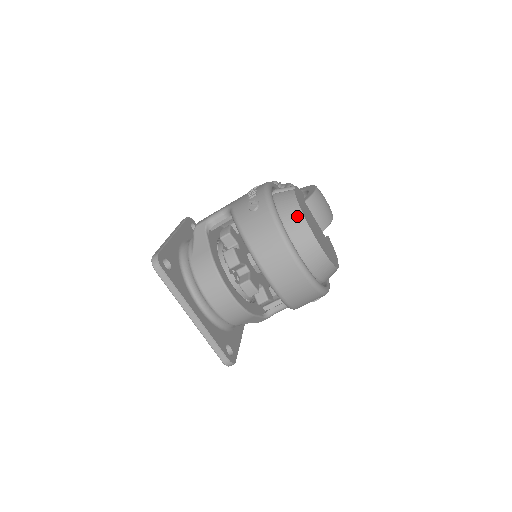
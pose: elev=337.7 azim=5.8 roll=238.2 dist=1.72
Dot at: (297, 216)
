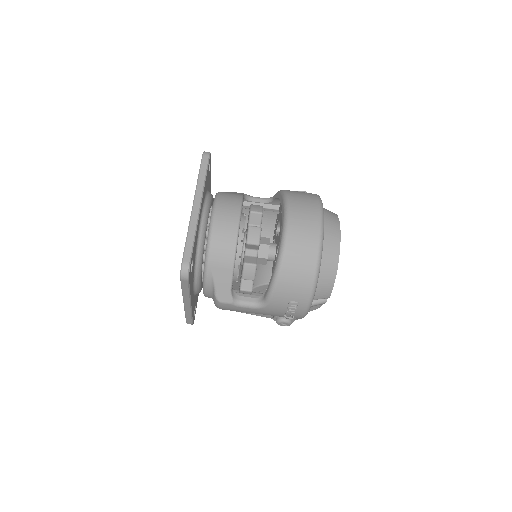
Dot at: (333, 214)
